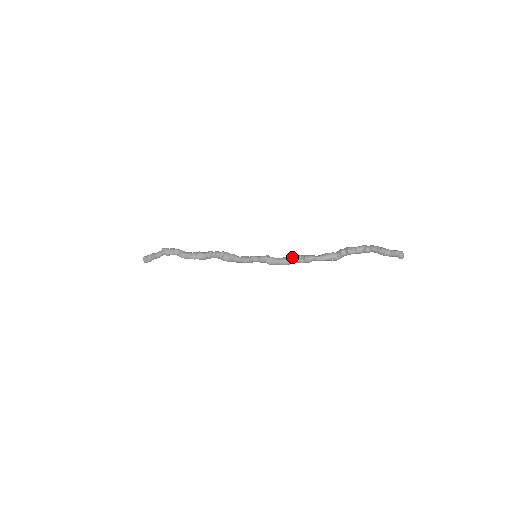
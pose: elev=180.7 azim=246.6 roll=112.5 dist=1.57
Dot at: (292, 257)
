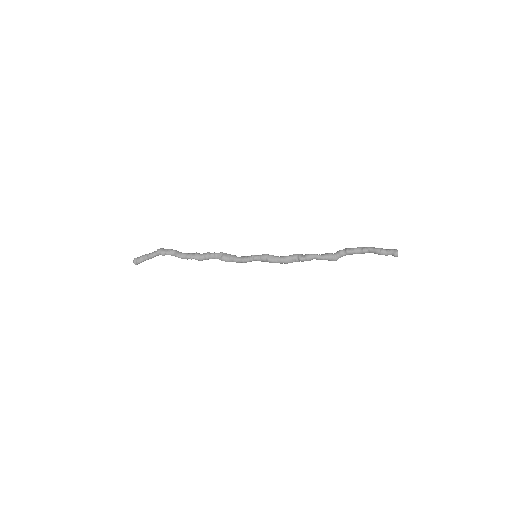
Dot at: (293, 255)
